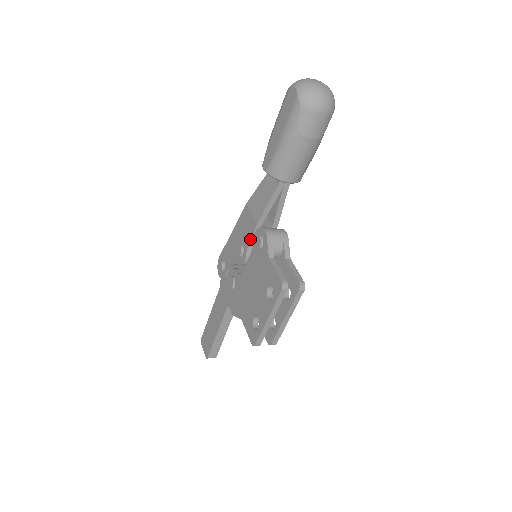
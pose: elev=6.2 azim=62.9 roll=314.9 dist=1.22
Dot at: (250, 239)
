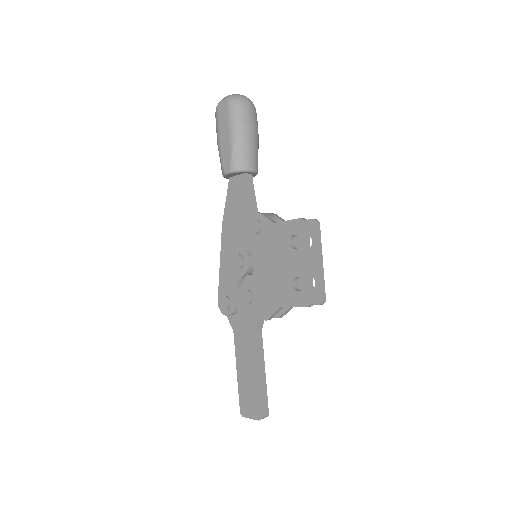
Dot at: (244, 239)
